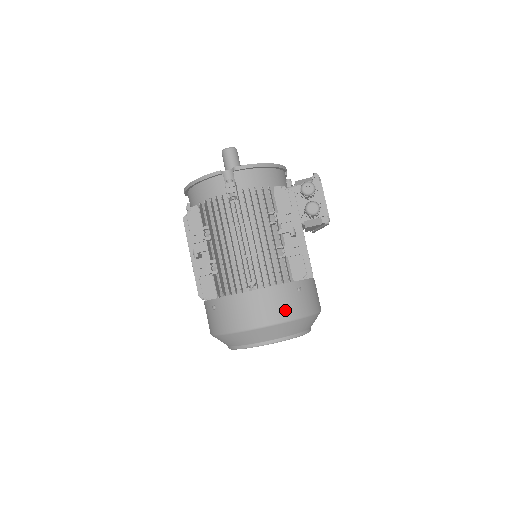
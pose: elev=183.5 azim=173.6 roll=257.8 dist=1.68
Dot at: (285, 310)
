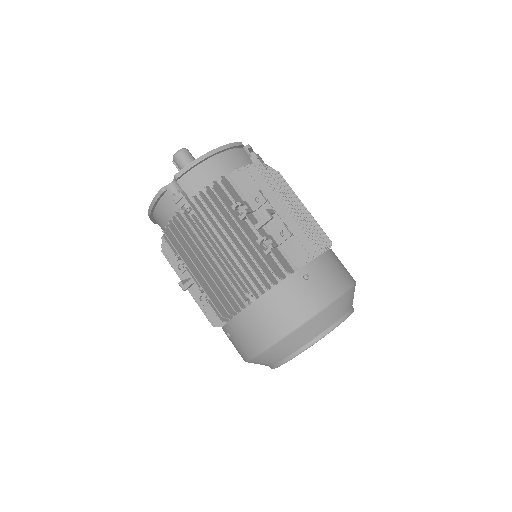
Dot at: occluded
